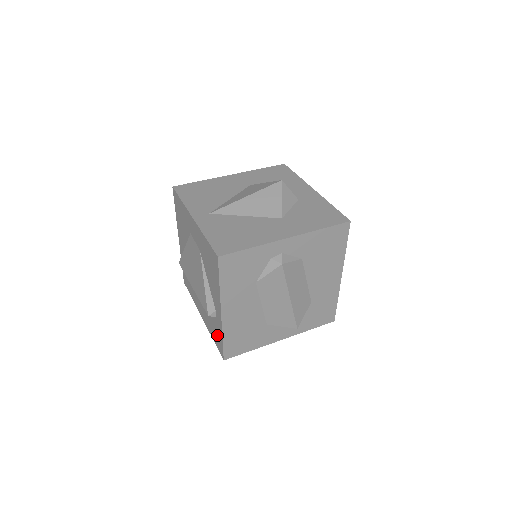
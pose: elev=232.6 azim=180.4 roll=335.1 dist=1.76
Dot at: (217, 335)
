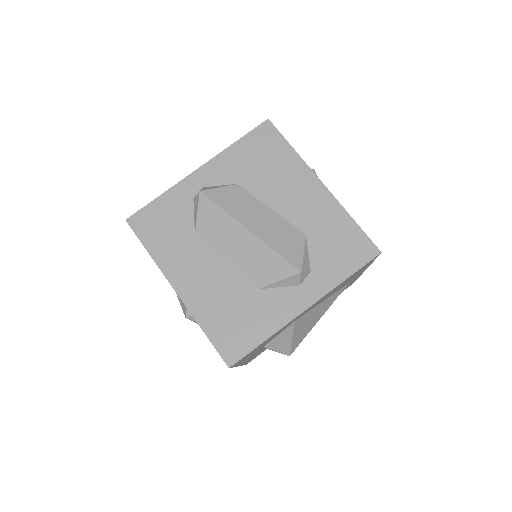
Dot at: occluded
